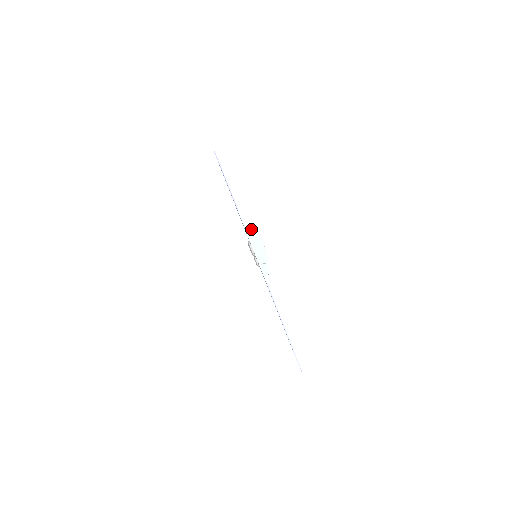
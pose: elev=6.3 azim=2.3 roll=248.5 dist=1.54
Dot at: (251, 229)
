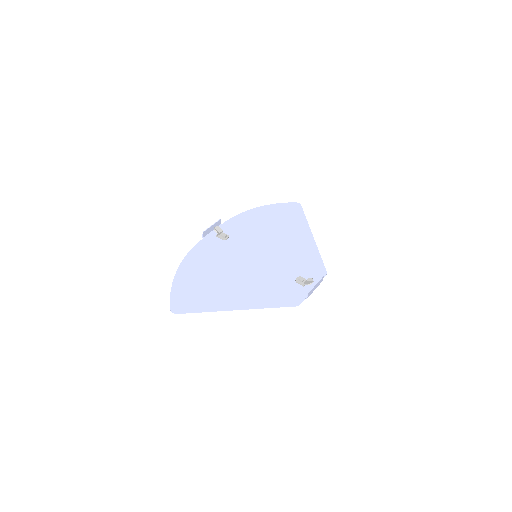
Dot at: (310, 294)
